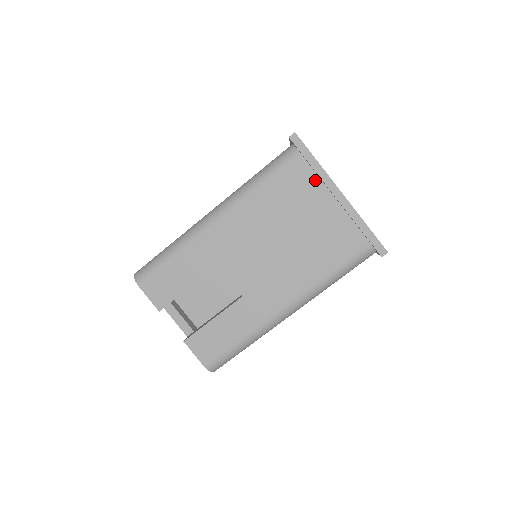
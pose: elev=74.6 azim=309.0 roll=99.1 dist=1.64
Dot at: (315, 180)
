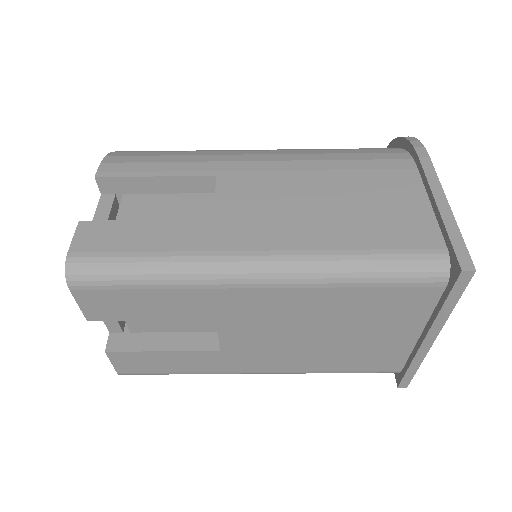
Dot at: (425, 312)
